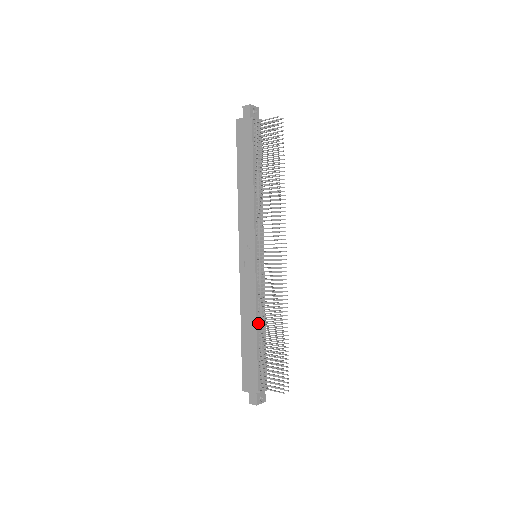
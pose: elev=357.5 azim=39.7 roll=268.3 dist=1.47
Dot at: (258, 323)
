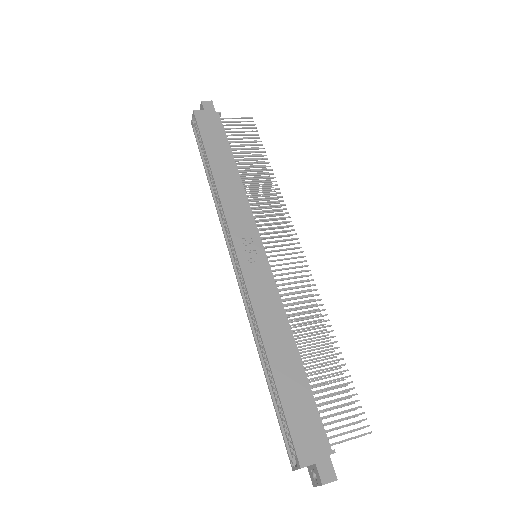
Dot at: (293, 340)
